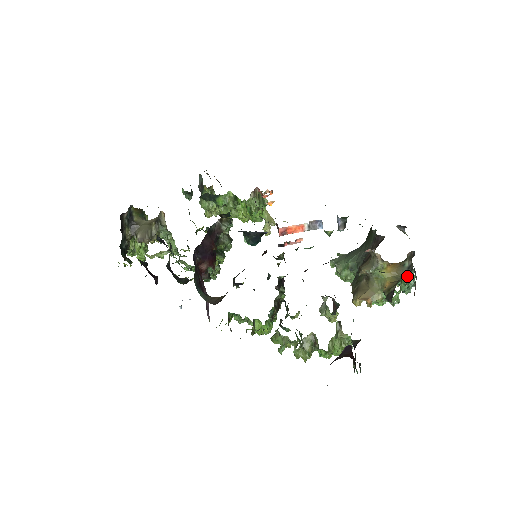
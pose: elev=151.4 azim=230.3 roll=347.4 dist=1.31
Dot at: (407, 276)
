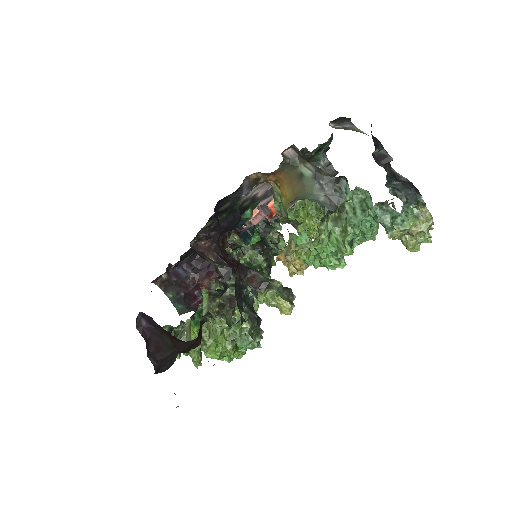
Dot at: (324, 193)
